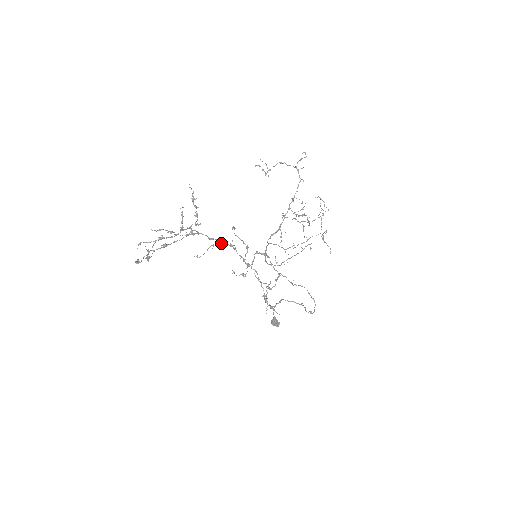
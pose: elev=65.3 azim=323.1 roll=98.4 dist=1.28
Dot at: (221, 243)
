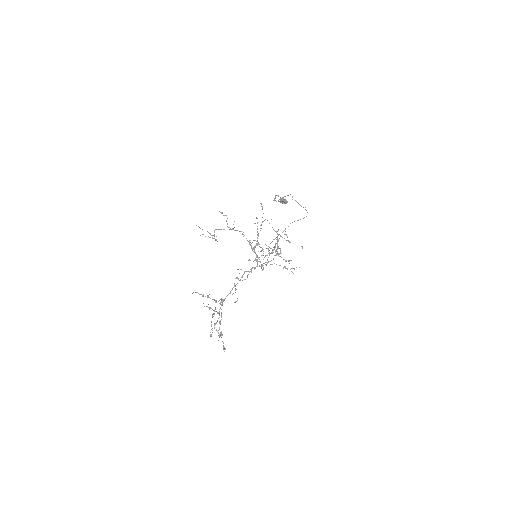
Dot at: occluded
